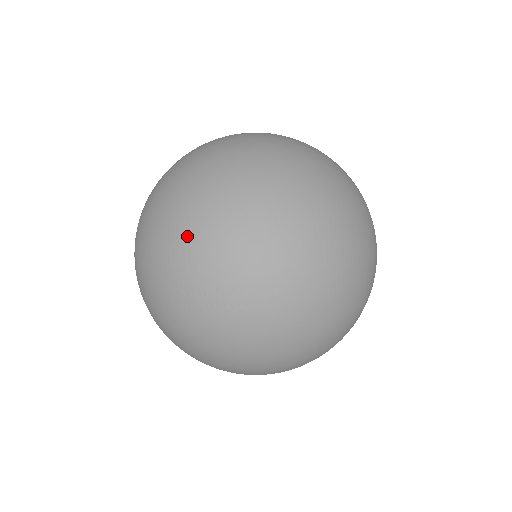
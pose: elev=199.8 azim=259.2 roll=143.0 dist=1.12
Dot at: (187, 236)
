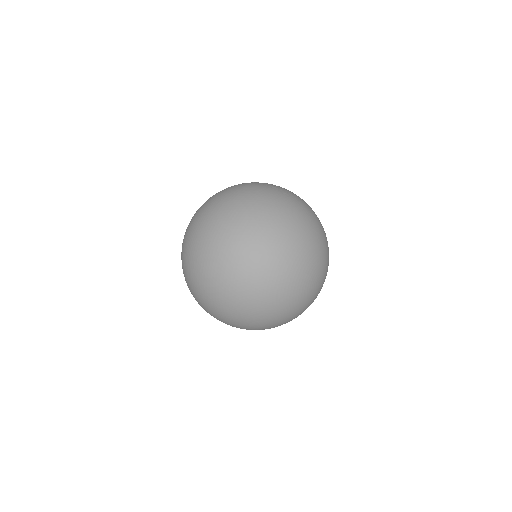
Dot at: occluded
